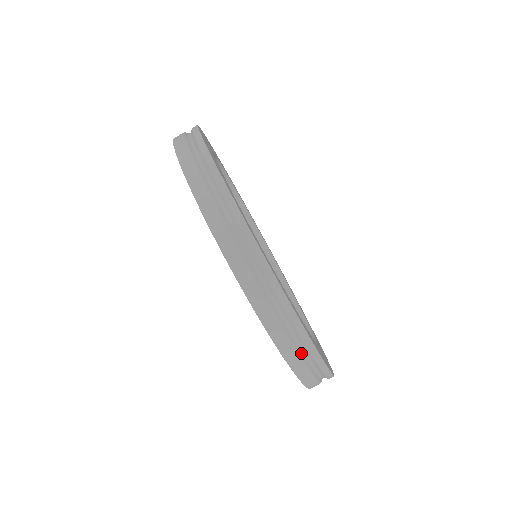
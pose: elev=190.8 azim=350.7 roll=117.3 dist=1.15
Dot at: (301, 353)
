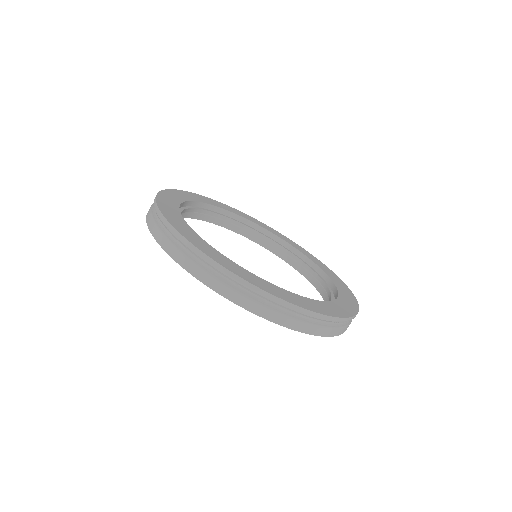
Dot at: (187, 254)
